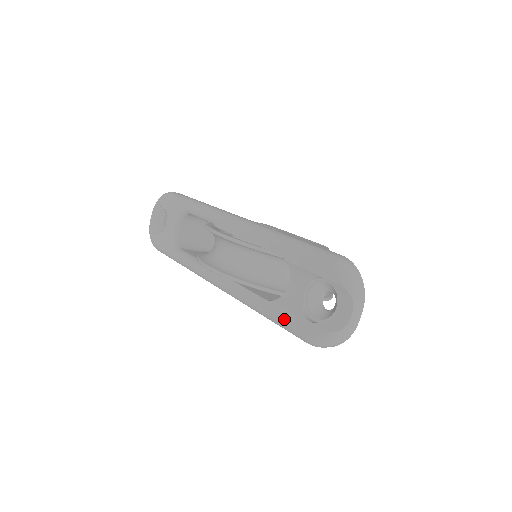
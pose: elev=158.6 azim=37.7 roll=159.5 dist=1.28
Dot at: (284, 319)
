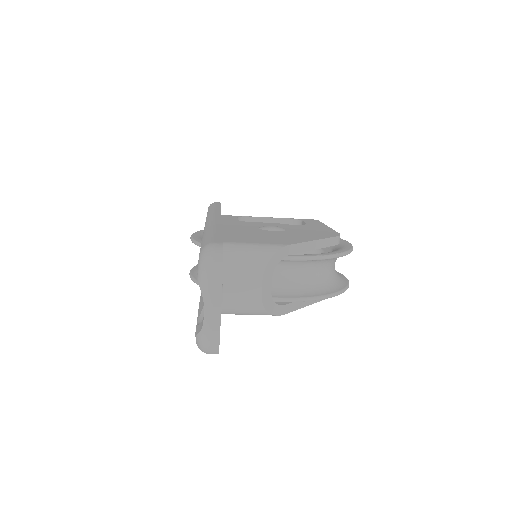
Dot at: occluded
